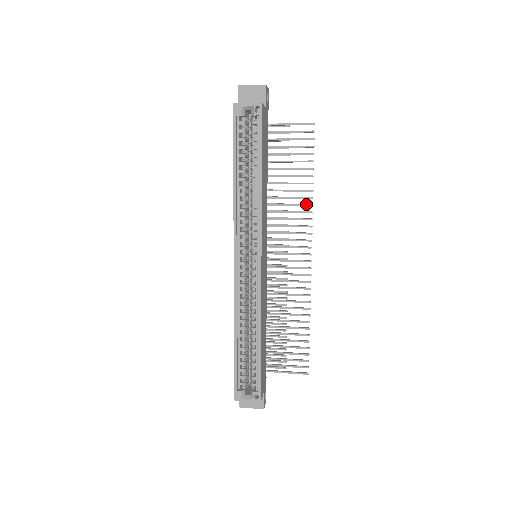
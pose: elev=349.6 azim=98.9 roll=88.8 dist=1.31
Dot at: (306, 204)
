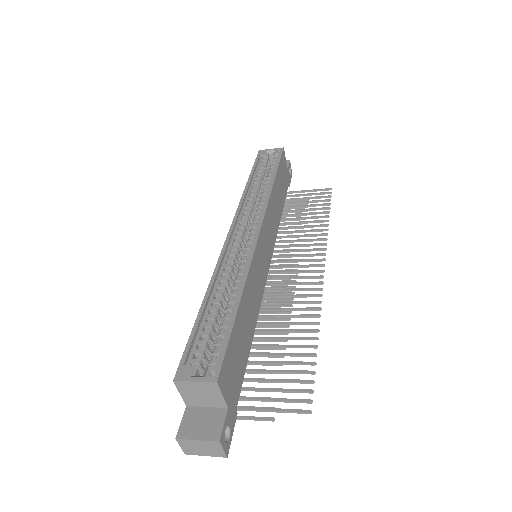
Dot at: occluded
